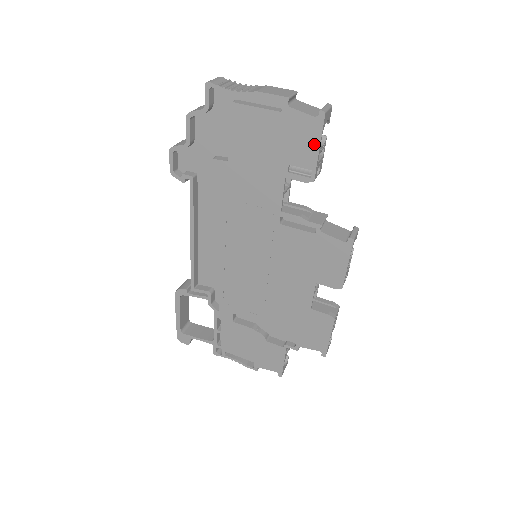
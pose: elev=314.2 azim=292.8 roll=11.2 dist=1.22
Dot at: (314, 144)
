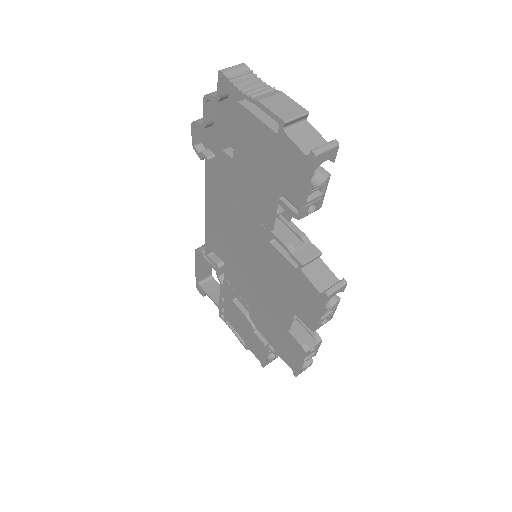
Dot at: (303, 183)
